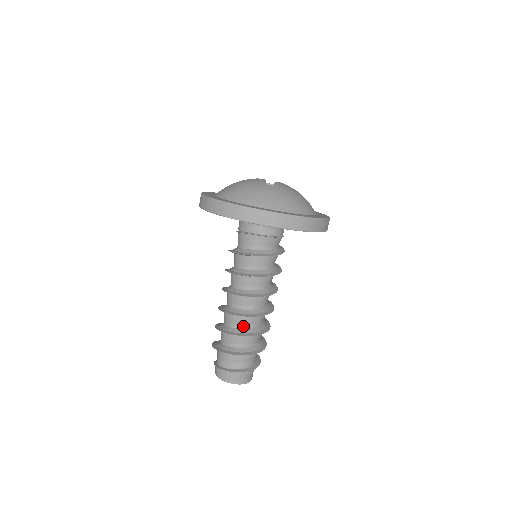
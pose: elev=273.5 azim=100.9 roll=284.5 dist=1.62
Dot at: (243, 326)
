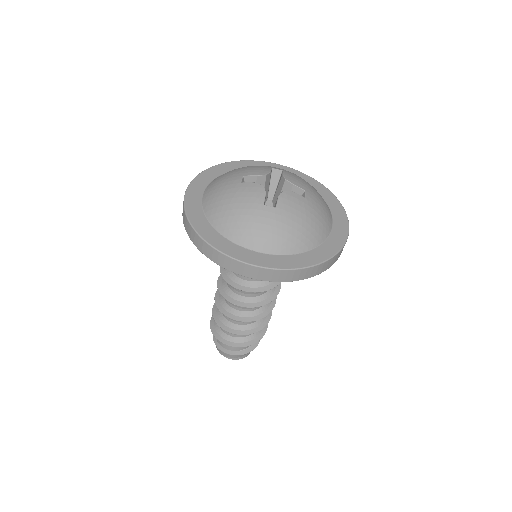
Dot at: (240, 323)
